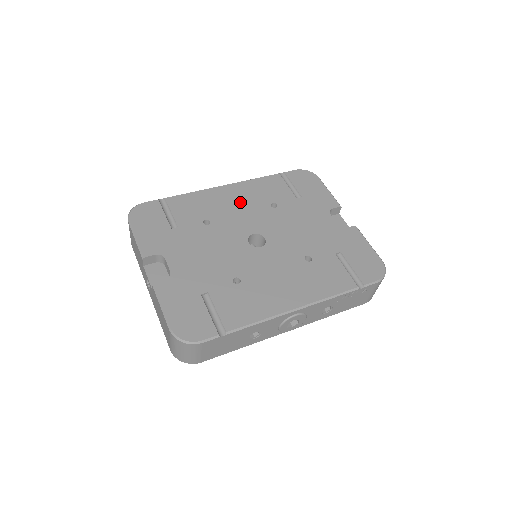
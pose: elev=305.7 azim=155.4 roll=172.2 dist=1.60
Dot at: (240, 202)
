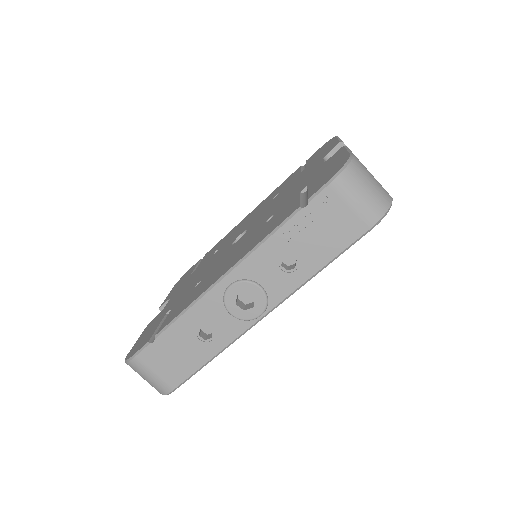
Dot at: (251, 216)
